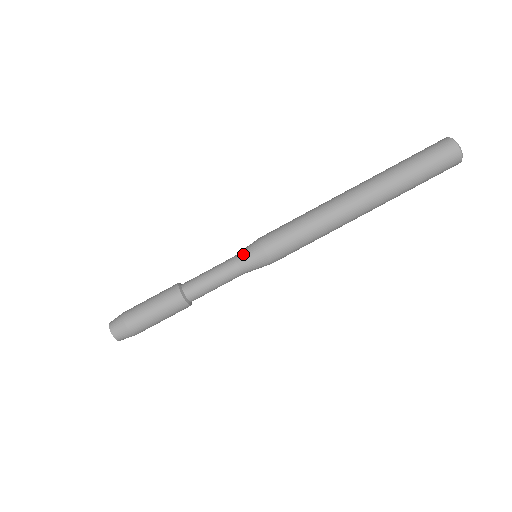
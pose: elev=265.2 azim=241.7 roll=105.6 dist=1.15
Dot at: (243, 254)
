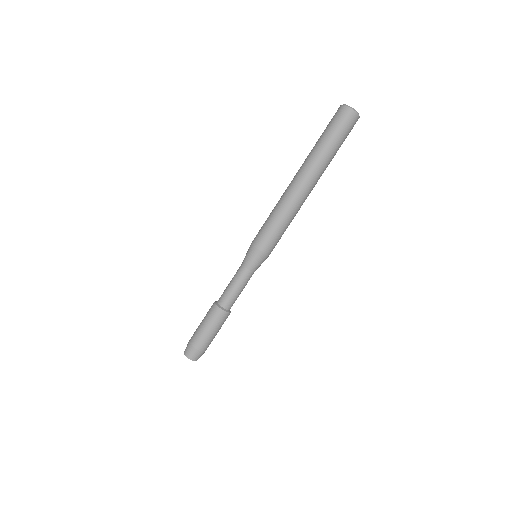
Dot at: (247, 260)
